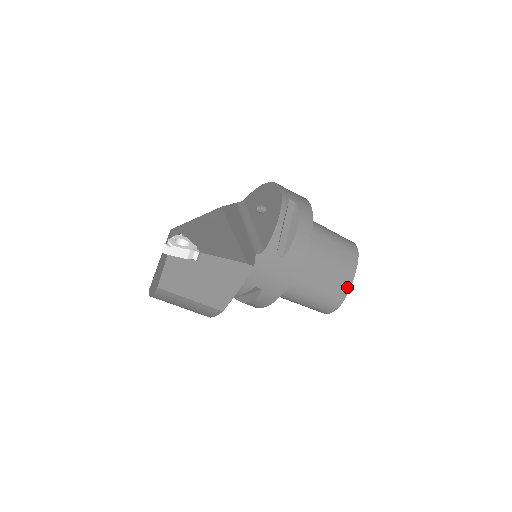
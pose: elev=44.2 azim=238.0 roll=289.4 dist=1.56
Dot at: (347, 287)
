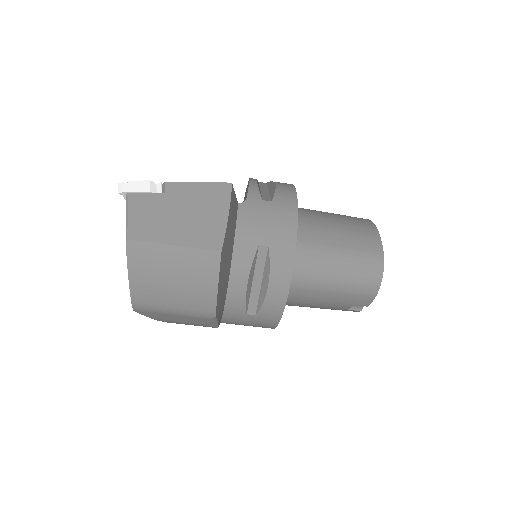
Dot at: (376, 239)
